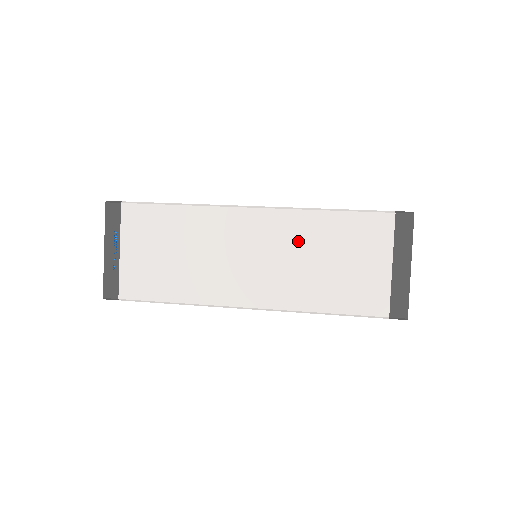
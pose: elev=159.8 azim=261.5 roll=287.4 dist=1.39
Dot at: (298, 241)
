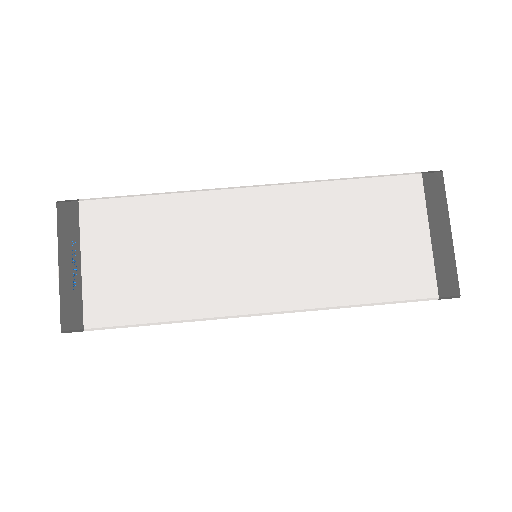
Dot at: (314, 220)
